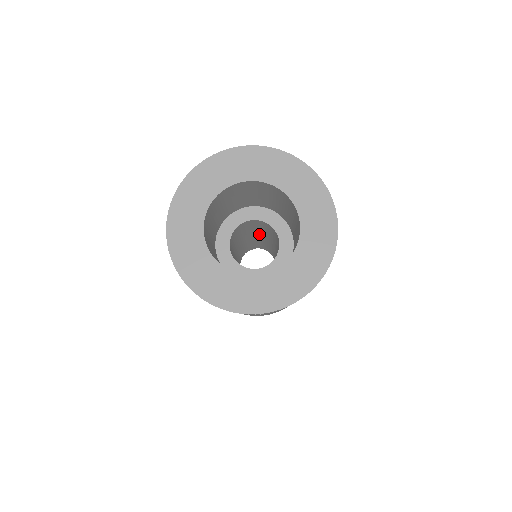
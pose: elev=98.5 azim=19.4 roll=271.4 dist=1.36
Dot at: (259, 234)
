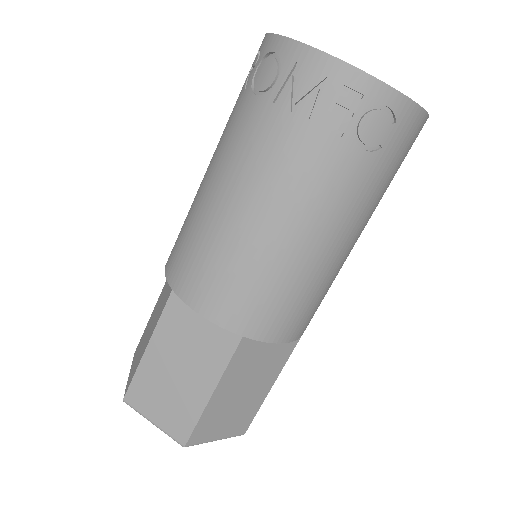
Dot at: occluded
